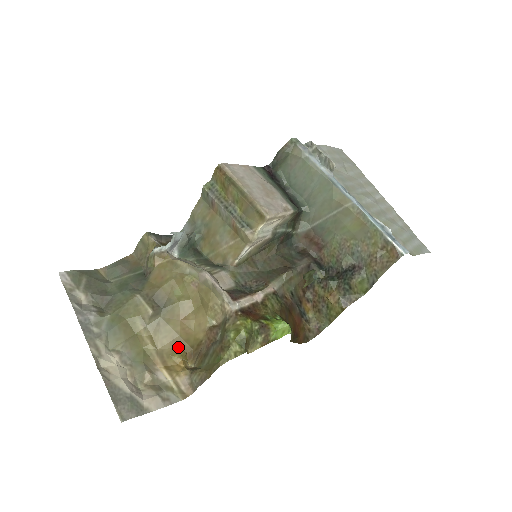
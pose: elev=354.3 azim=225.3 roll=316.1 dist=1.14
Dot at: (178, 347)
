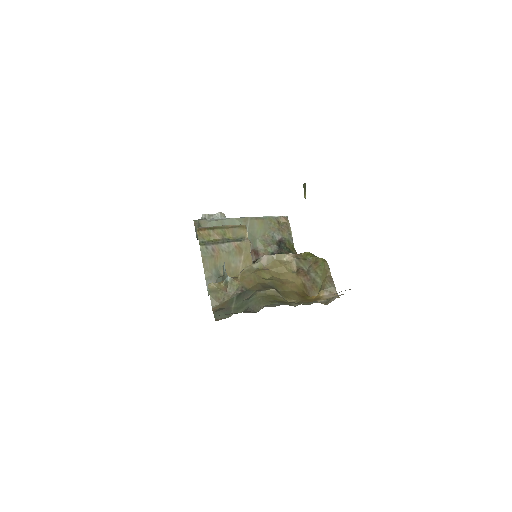
Dot at: (301, 296)
